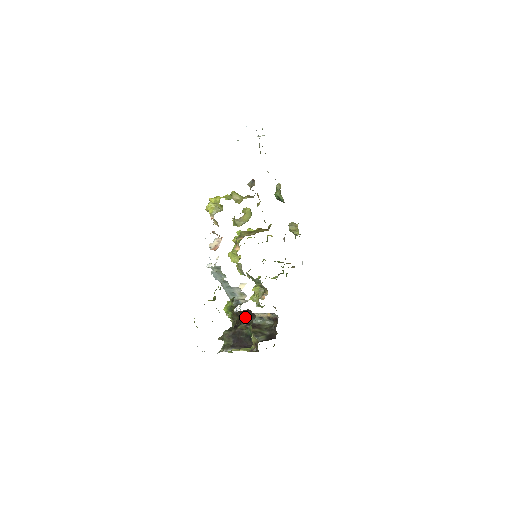
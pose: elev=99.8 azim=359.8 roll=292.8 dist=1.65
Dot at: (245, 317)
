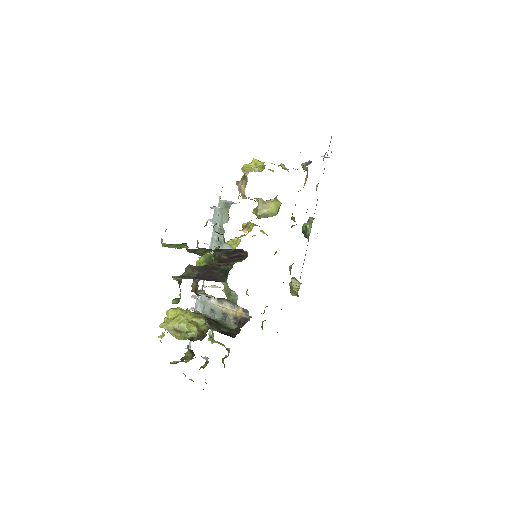
Dot at: (229, 259)
